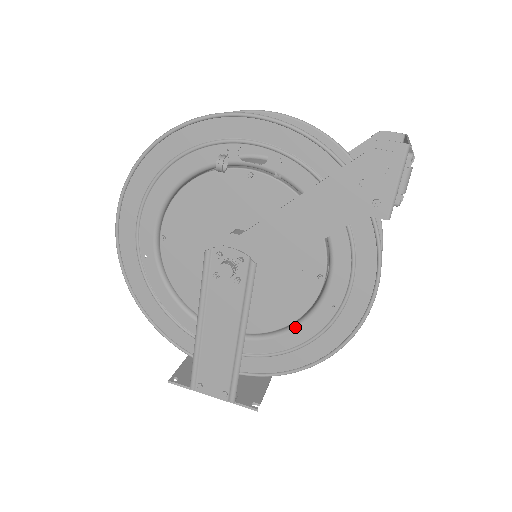
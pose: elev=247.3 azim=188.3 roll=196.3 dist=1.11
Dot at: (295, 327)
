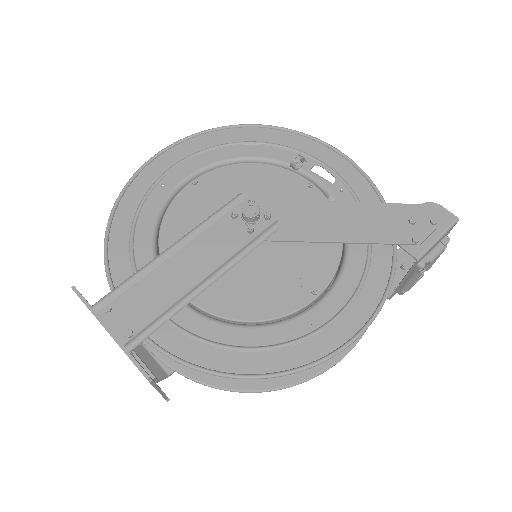
Dot at: (255, 326)
